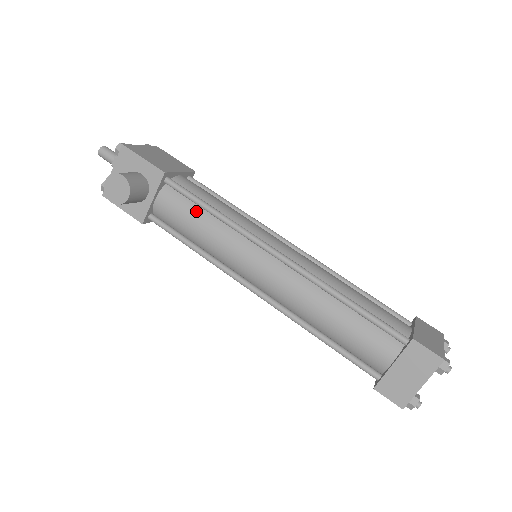
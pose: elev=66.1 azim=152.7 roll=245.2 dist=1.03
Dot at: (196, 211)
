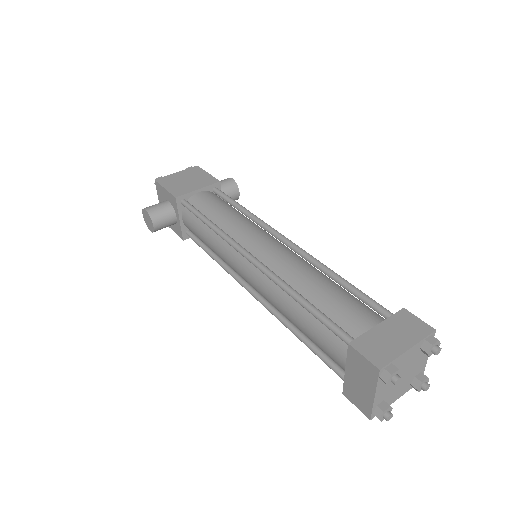
Dot at: (202, 225)
